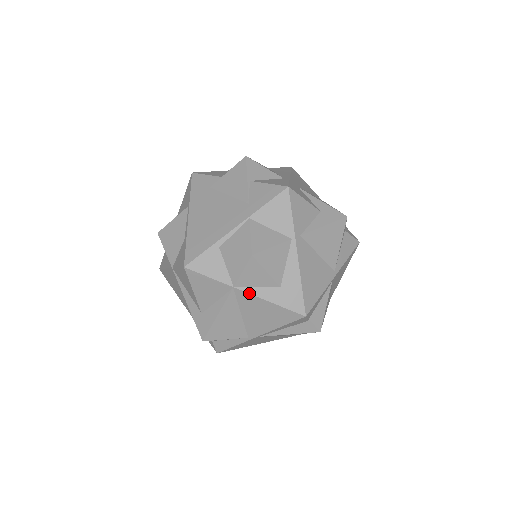
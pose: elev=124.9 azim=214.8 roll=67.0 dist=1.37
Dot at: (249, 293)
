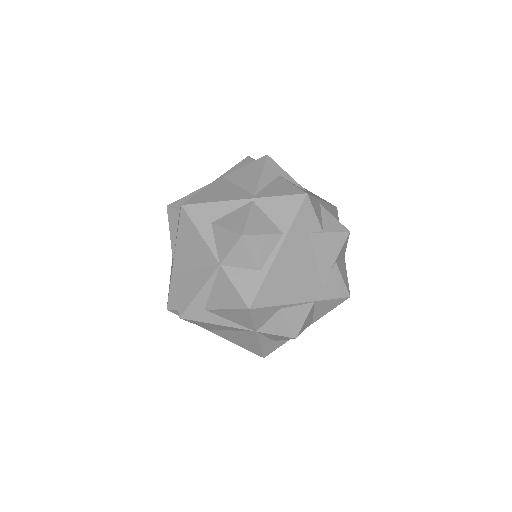
Dot at: (258, 338)
